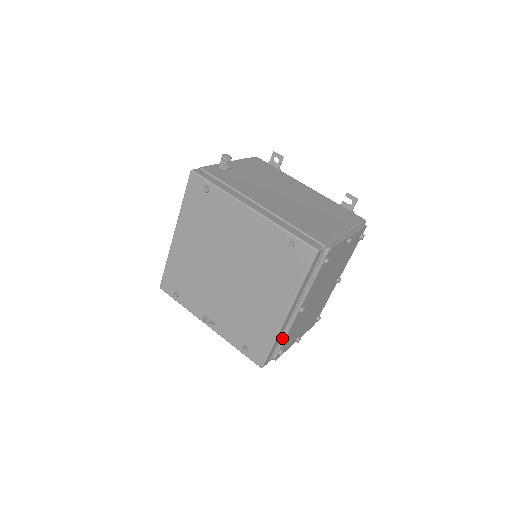
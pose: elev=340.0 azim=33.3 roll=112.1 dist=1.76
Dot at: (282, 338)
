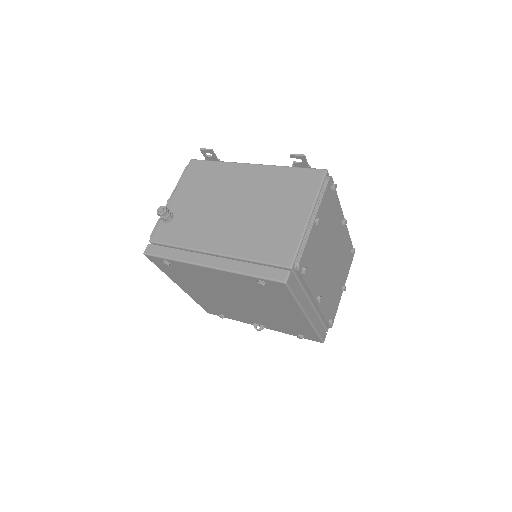
Dot at: (322, 318)
